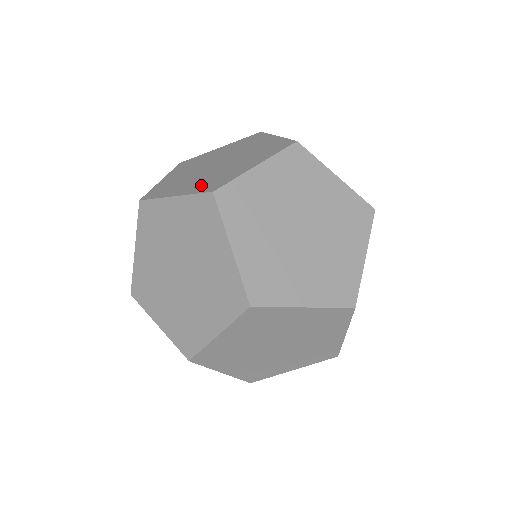
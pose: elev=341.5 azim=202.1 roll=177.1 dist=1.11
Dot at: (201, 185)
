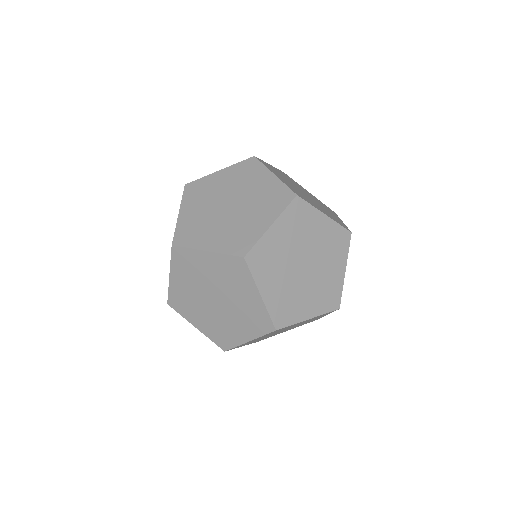
Dot at: occluded
